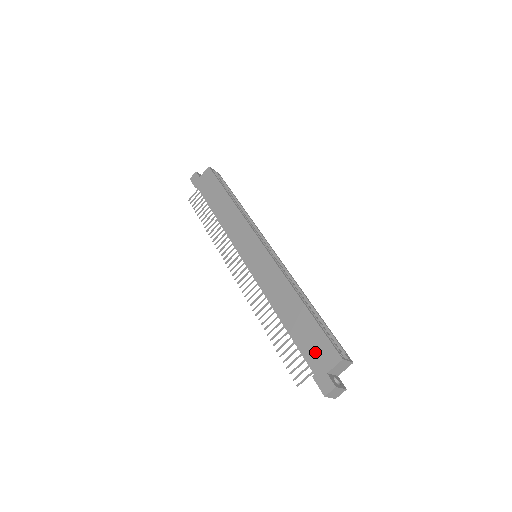
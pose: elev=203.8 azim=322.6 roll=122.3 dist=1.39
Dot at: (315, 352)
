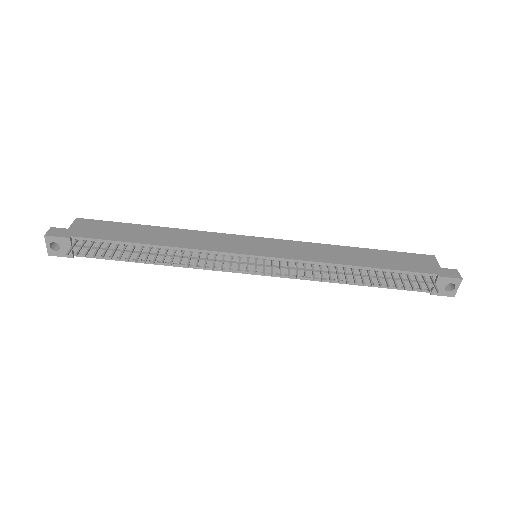
Dot at: (416, 264)
